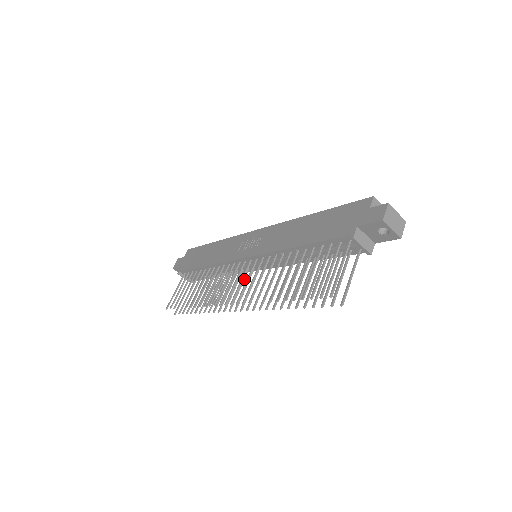
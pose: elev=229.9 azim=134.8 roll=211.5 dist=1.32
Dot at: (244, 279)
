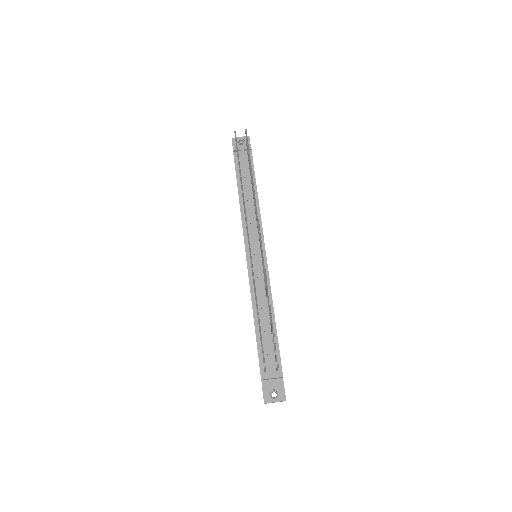
Dot at: (262, 261)
